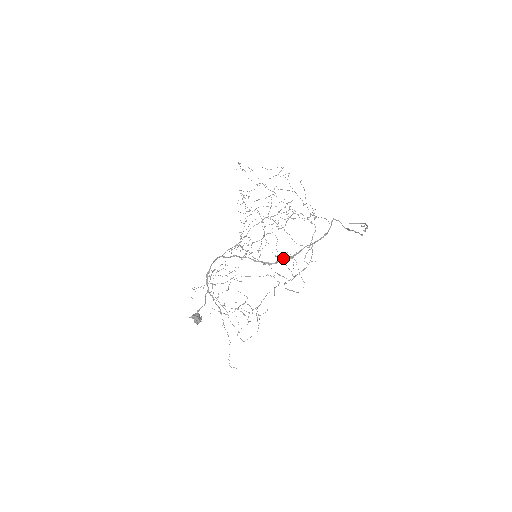
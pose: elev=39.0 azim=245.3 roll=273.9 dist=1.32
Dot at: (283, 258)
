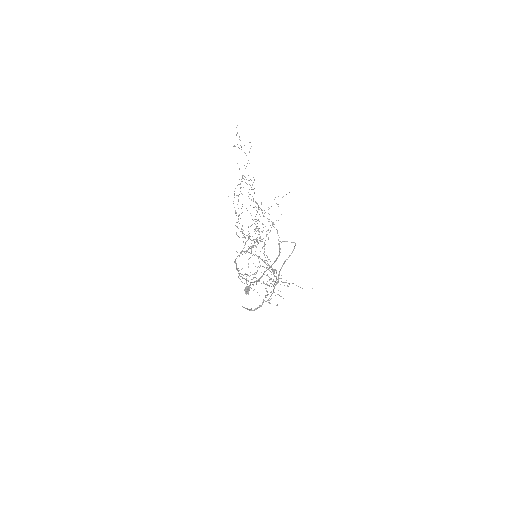
Dot at: (253, 282)
